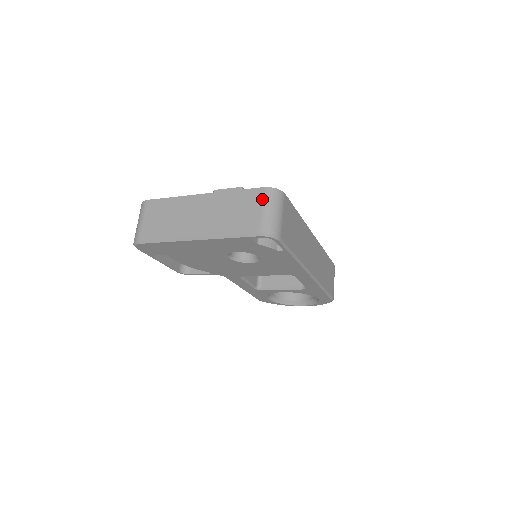
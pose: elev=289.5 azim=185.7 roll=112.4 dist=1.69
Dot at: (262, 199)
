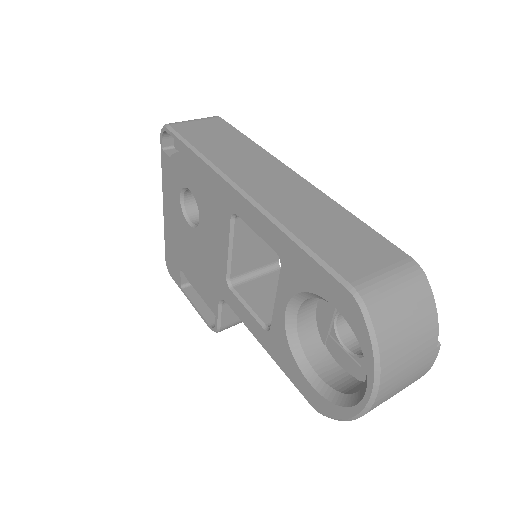
Dot at: occluded
